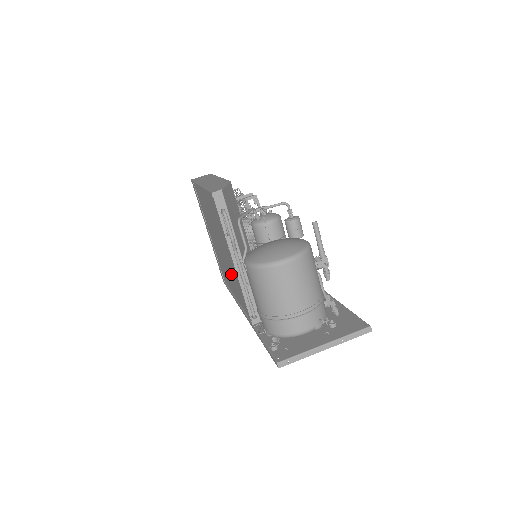
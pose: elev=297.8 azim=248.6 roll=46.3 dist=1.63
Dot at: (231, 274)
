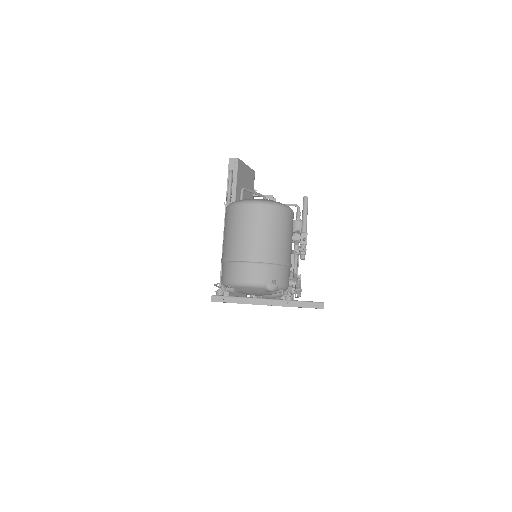
Dot at: occluded
